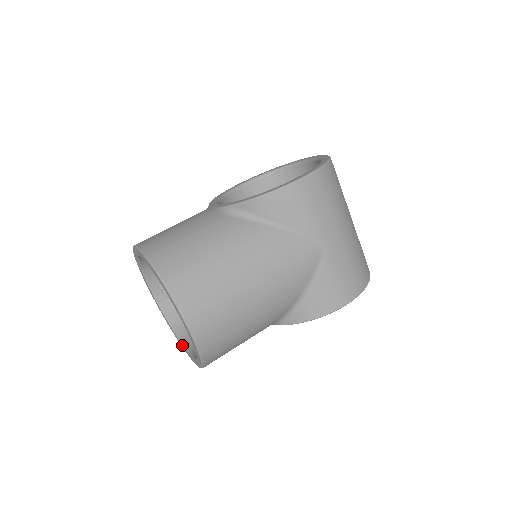
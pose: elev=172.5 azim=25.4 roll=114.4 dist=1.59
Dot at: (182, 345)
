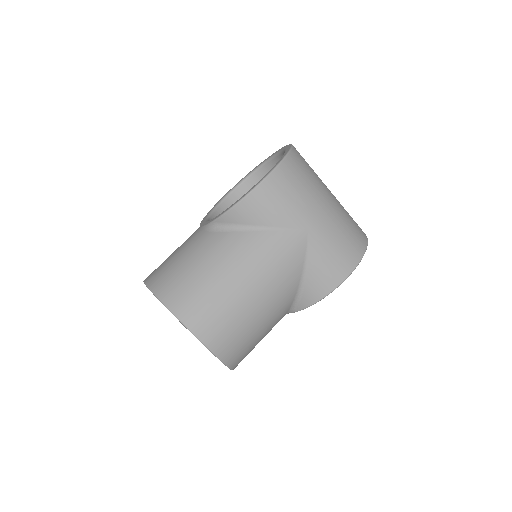
Dot at: occluded
